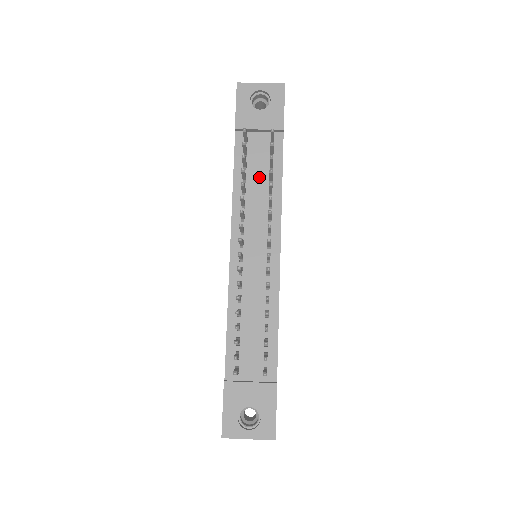
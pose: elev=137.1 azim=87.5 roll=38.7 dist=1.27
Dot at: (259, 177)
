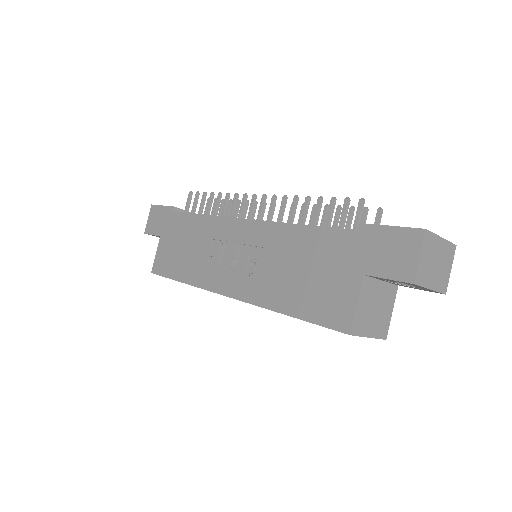
Dot at: occluded
